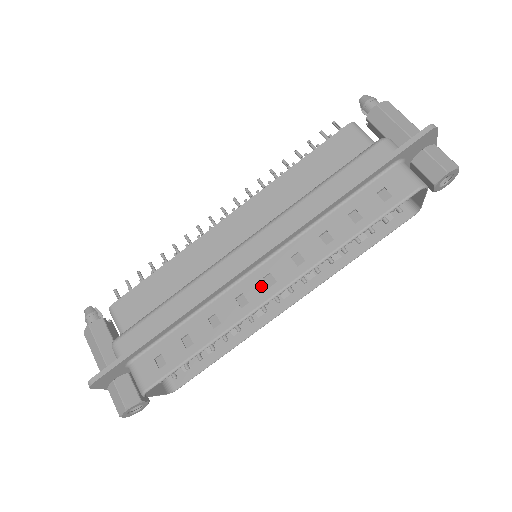
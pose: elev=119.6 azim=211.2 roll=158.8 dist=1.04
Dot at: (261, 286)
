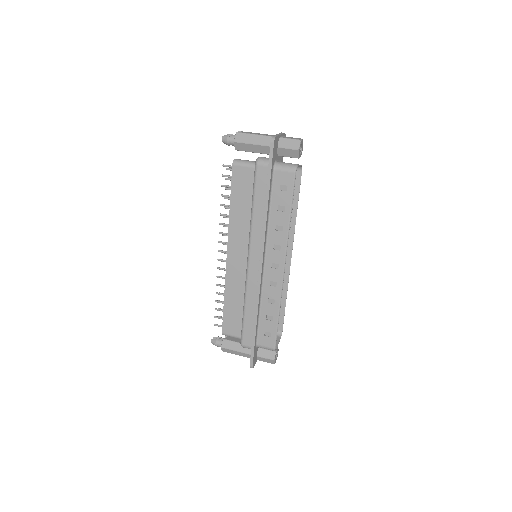
Dot at: (274, 272)
